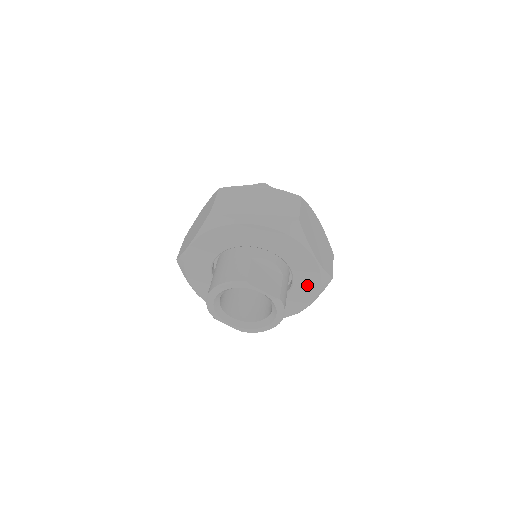
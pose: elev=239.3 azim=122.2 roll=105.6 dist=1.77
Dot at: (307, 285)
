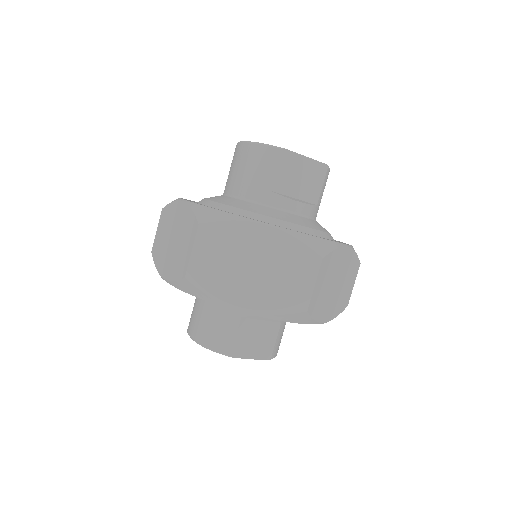
Dot at: occluded
